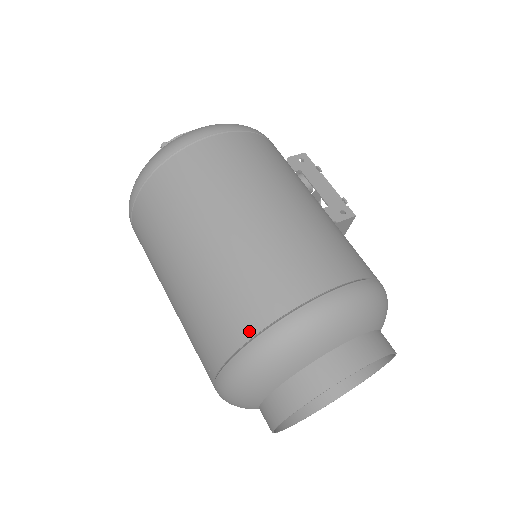
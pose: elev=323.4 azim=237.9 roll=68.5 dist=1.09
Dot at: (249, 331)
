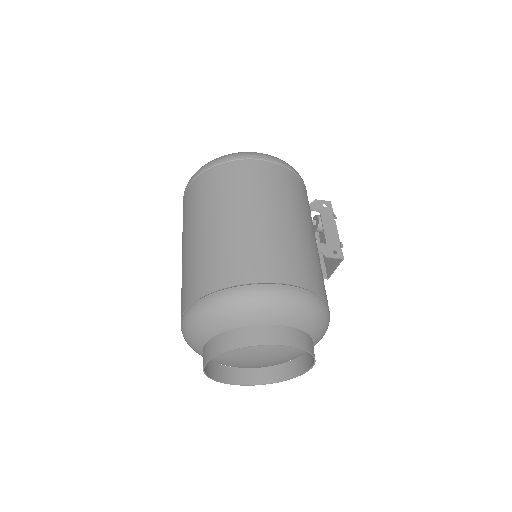
Dot at: (212, 287)
